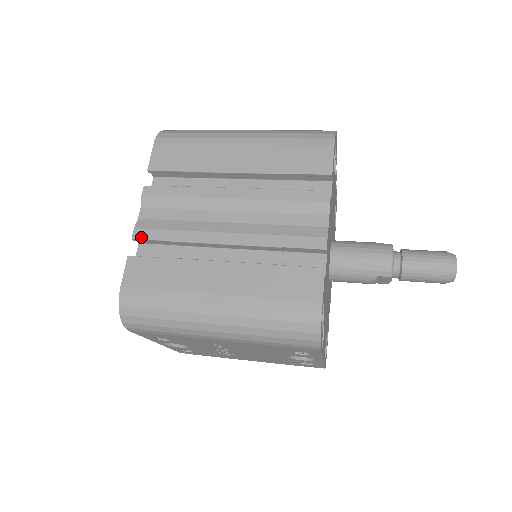
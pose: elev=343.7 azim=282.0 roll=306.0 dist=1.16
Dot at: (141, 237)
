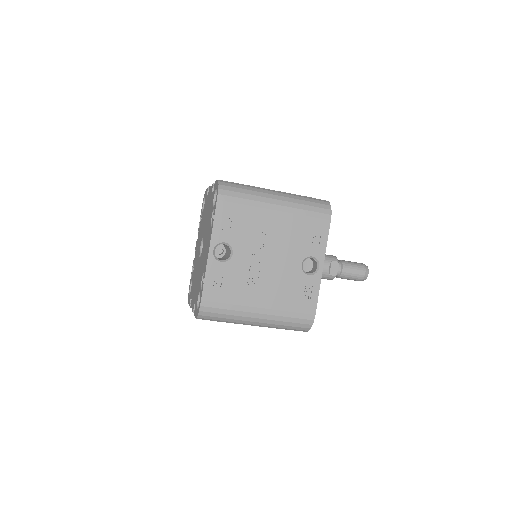
Dot at: occluded
